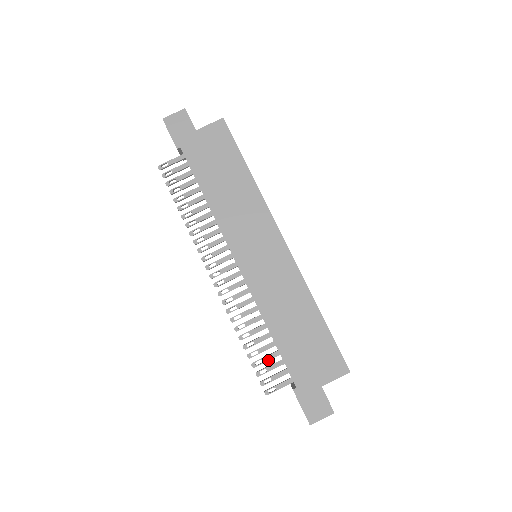
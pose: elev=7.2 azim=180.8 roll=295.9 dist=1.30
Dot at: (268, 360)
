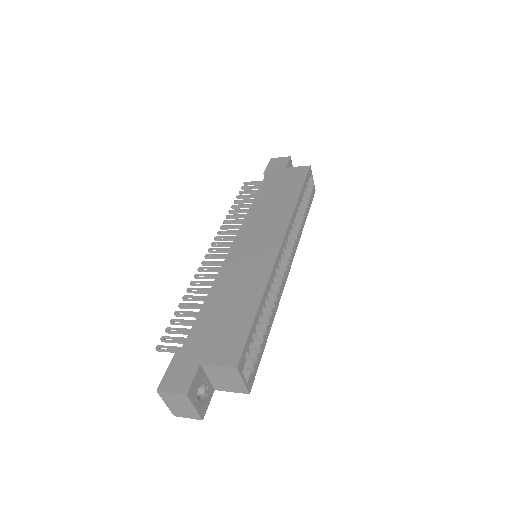
Dot at: (186, 323)
